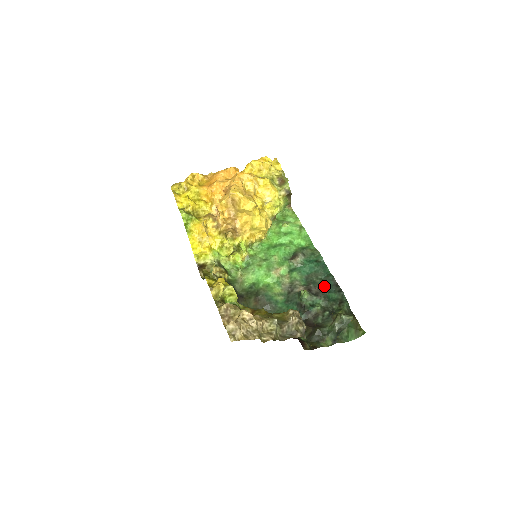
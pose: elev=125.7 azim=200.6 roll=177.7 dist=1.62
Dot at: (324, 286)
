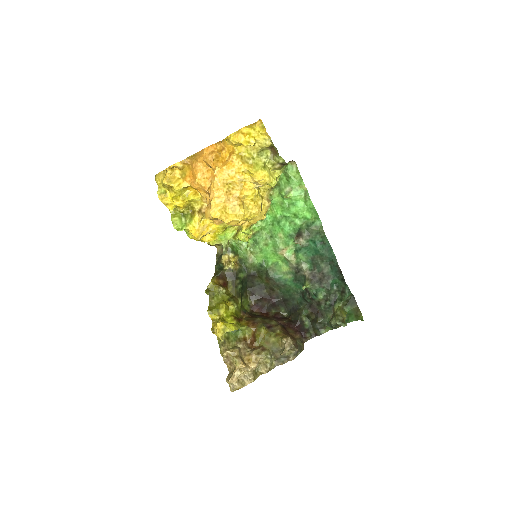
Dot at: (328, 271)
